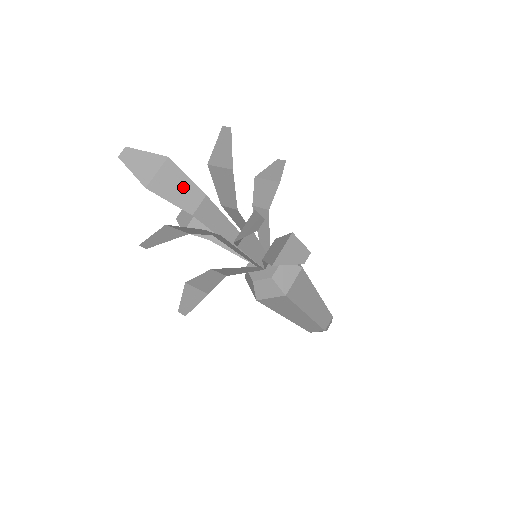
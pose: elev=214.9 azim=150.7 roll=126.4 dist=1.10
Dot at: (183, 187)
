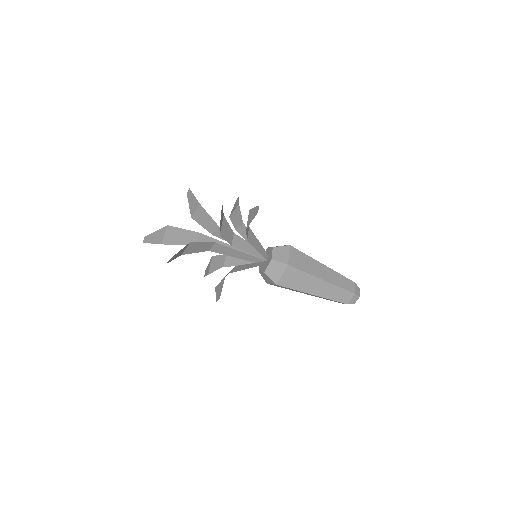
Dot at: (183, 235)
